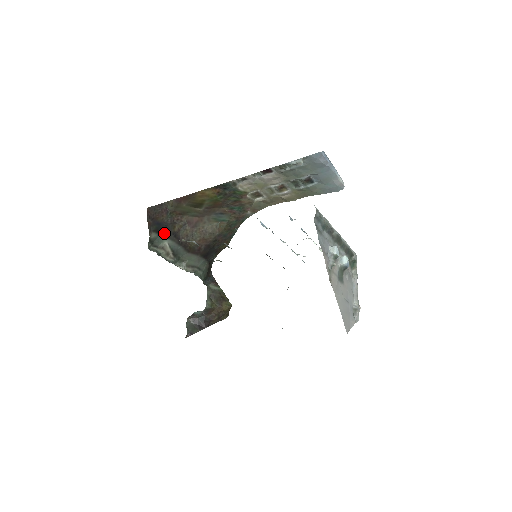
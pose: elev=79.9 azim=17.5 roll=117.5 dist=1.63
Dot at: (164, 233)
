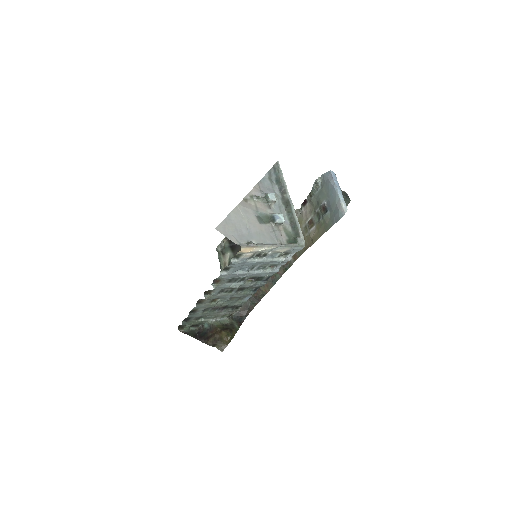
Dot at: (233, 247)
